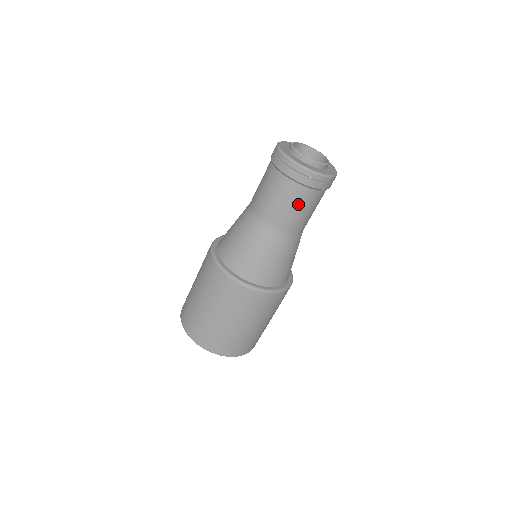
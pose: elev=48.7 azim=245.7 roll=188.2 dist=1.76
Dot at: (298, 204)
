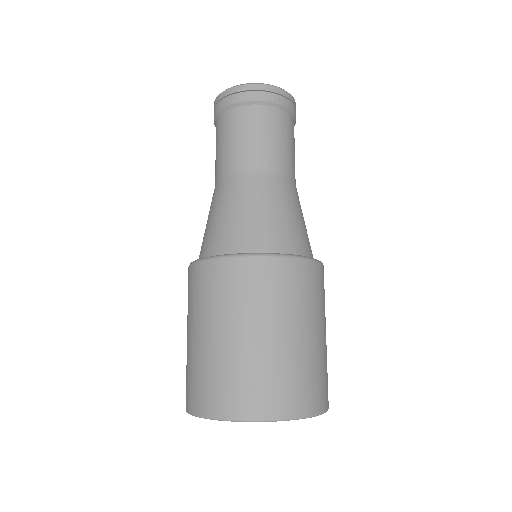
Dot at: (259, 129)
